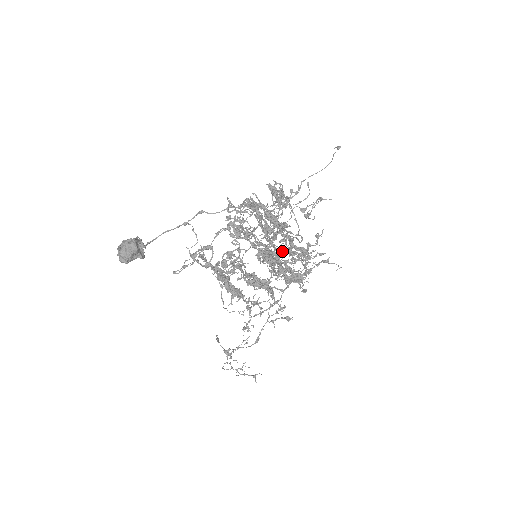
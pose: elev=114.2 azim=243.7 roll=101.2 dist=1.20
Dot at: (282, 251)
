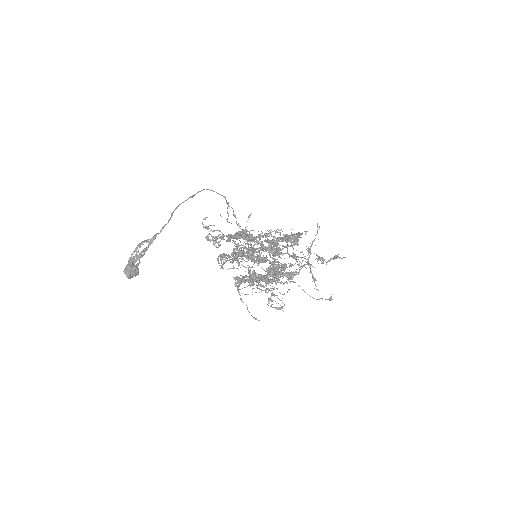
Dot at: (317, 230)
